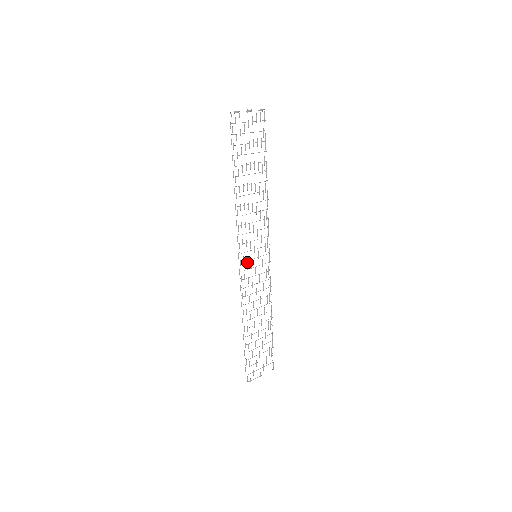
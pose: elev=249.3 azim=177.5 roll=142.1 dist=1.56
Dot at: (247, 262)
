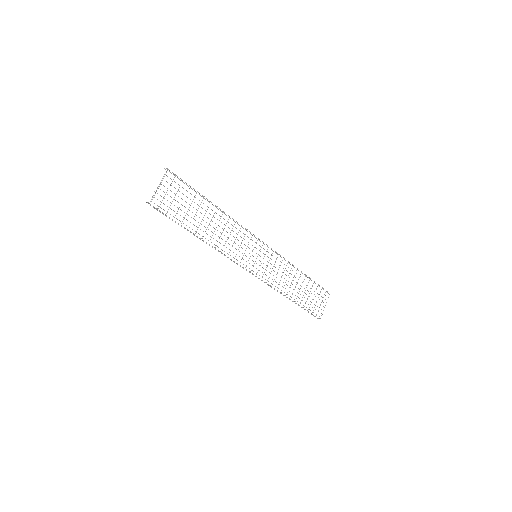
Dot at: occluded
